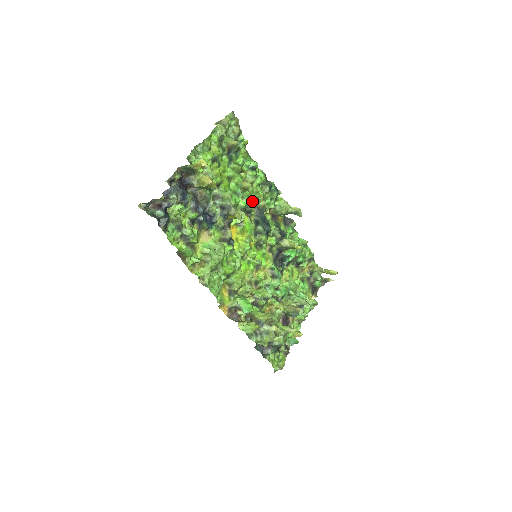
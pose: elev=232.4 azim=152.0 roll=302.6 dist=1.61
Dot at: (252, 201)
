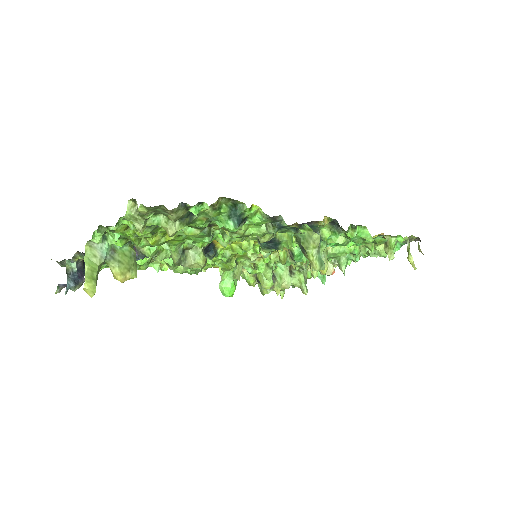
Dot at: (240, 237)
